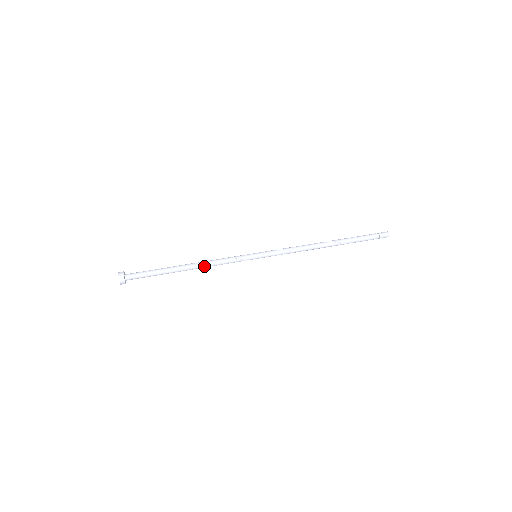
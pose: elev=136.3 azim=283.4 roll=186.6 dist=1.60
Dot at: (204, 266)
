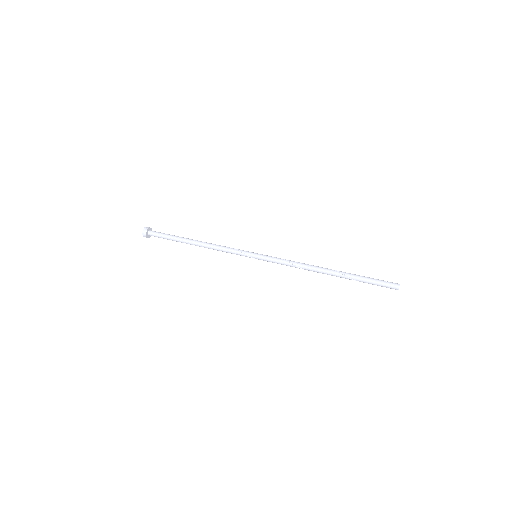
Dot at: (209, 245)
